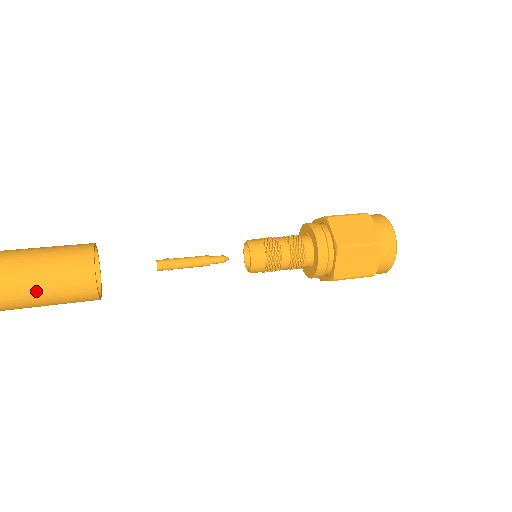
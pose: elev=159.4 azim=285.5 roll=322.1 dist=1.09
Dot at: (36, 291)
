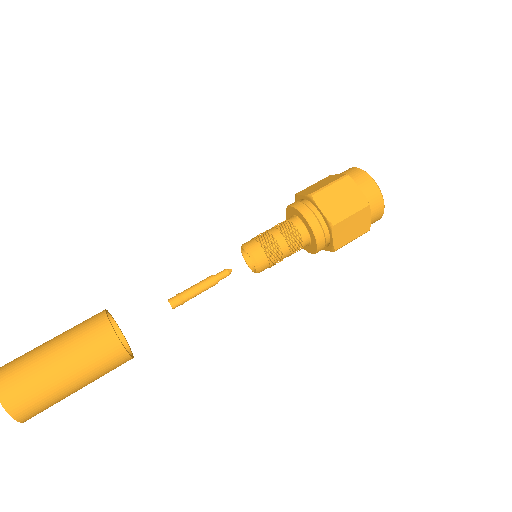
Dot at: (76, 382)
